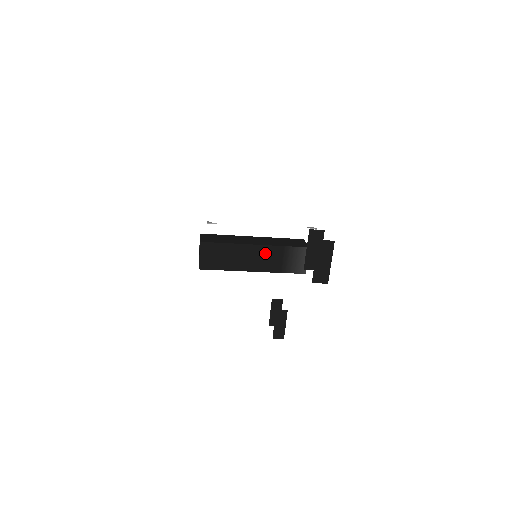
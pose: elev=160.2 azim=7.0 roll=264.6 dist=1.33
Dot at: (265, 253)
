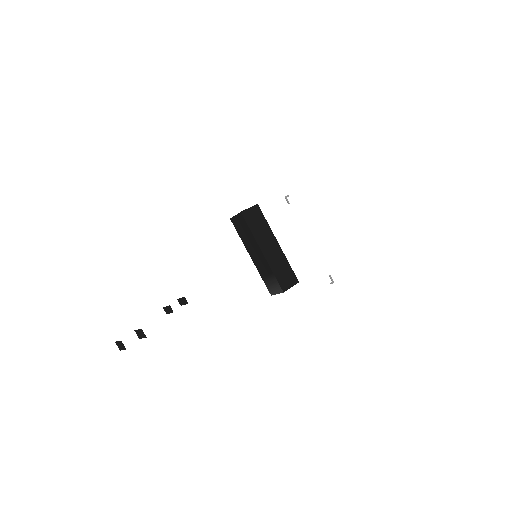
Dot at: (263, 261)
